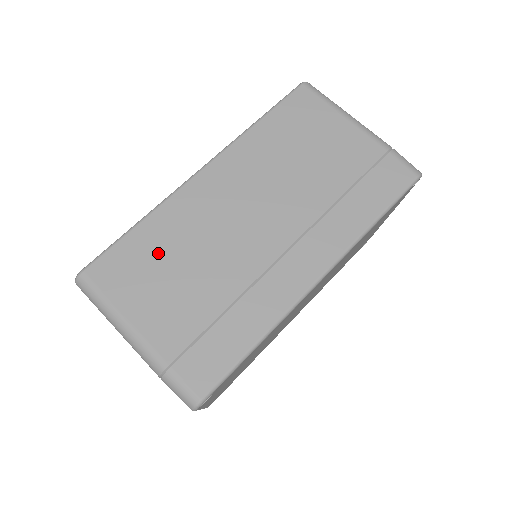
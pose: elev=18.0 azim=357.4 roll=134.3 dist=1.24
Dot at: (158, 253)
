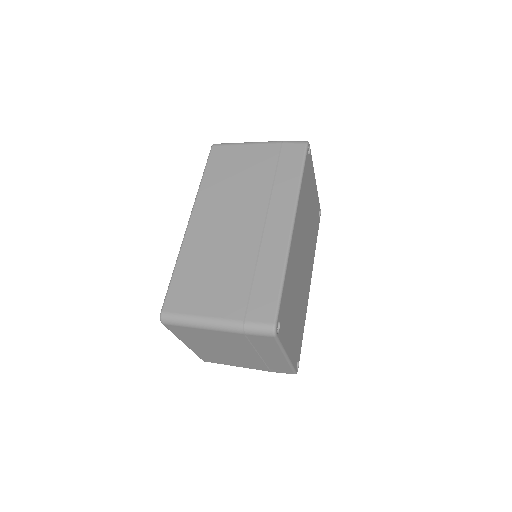
Dot at: (196, 274)
